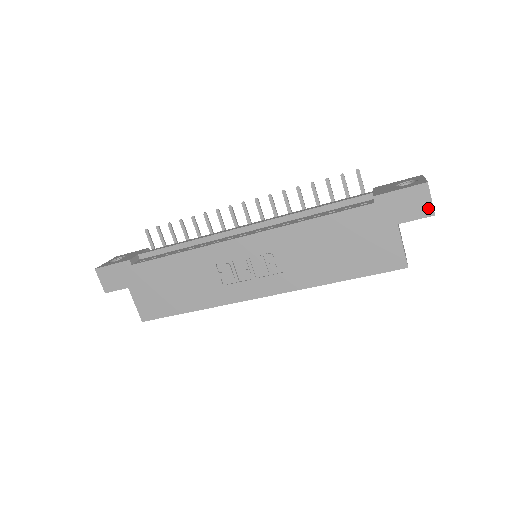
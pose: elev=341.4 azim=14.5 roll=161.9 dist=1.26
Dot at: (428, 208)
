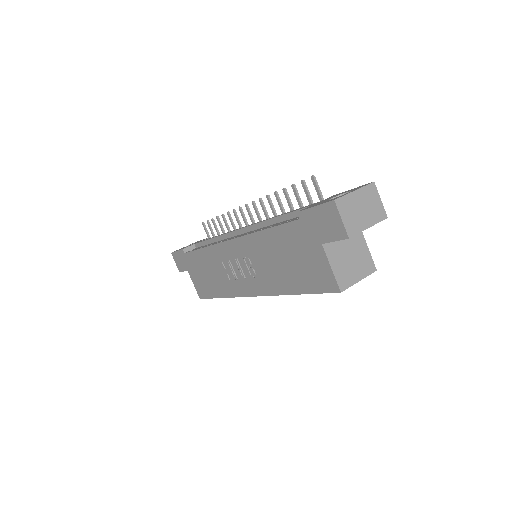
Dot at: (341, 229)
